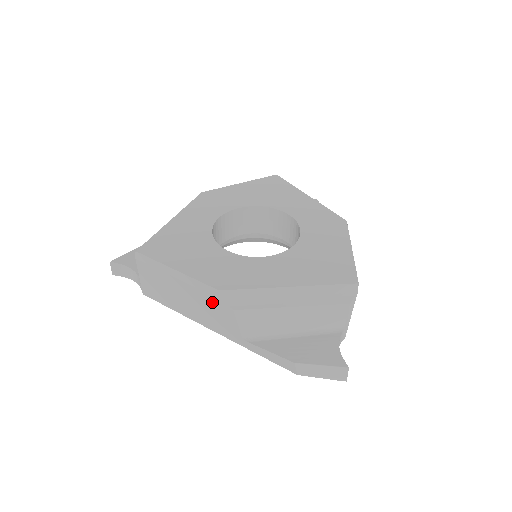
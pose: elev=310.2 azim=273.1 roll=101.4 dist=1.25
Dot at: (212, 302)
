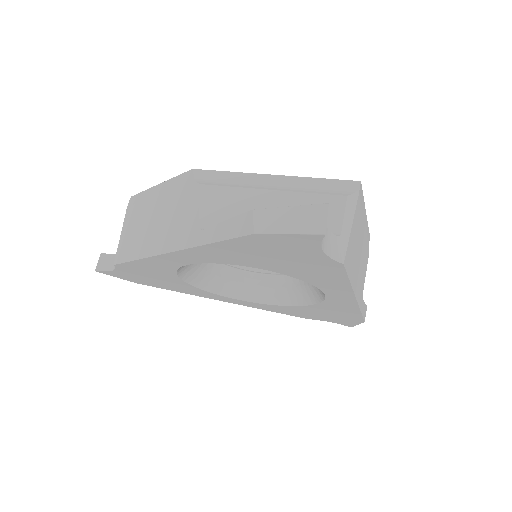
Dot at: (181, 195)
